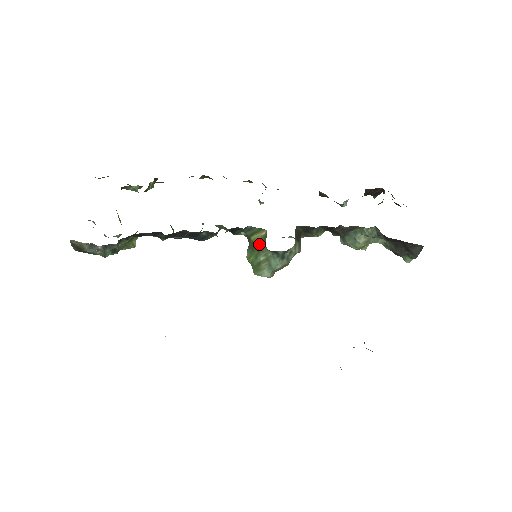
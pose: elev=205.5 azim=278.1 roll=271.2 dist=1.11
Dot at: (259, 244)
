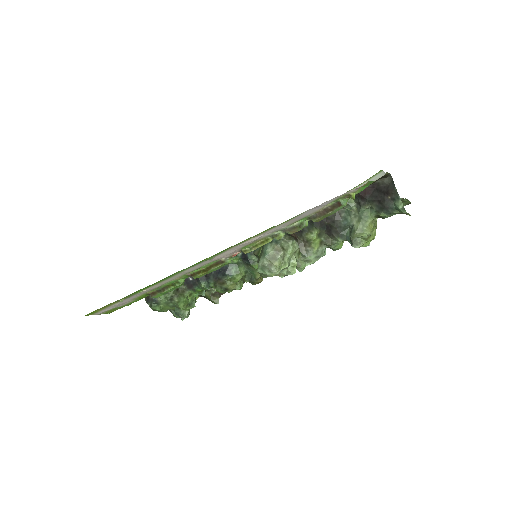
Dot at: occluded
